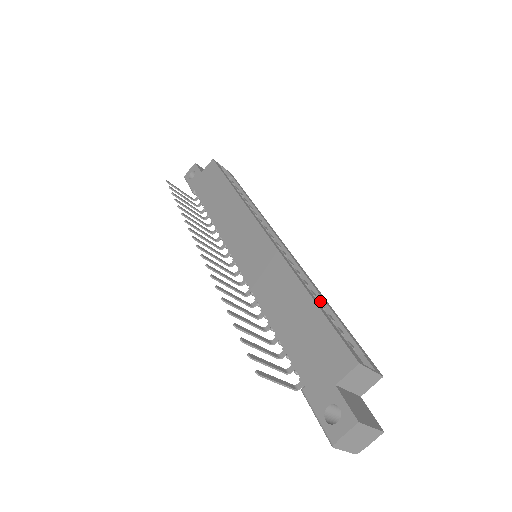
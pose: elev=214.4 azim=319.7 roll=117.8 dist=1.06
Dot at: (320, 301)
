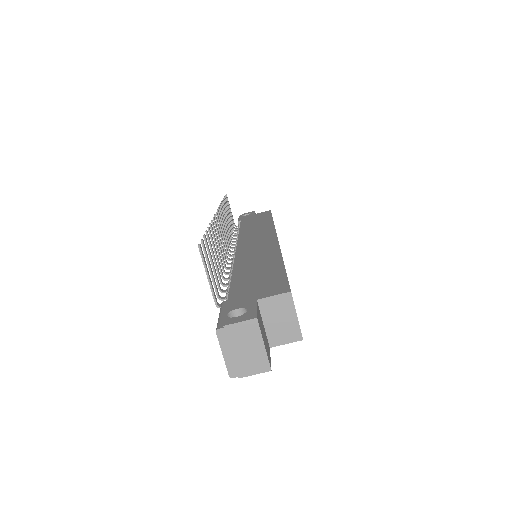
Dot at: occluded
